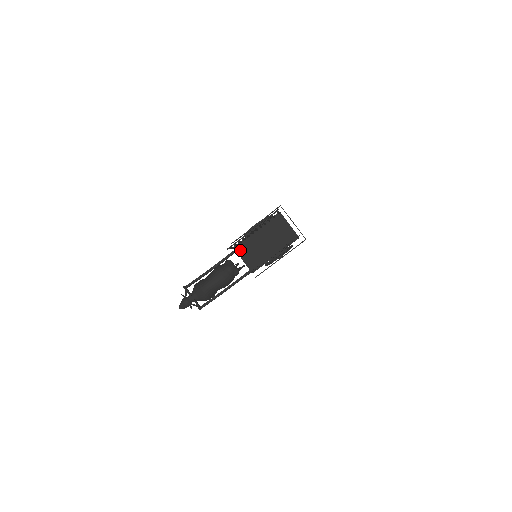
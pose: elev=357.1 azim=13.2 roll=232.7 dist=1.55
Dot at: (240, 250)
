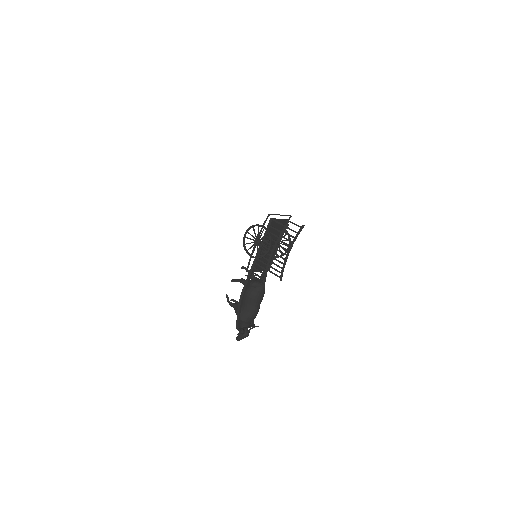
Dot at: occluded
